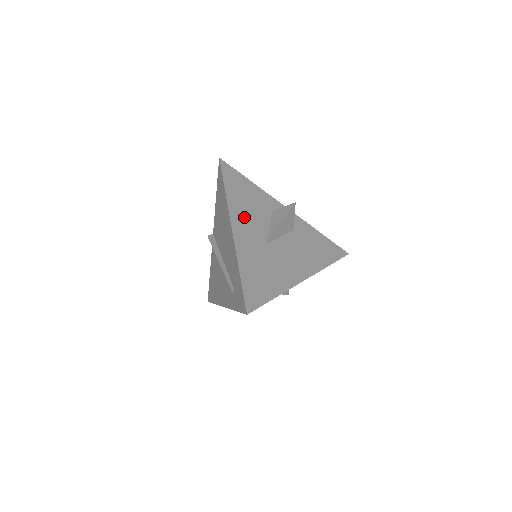
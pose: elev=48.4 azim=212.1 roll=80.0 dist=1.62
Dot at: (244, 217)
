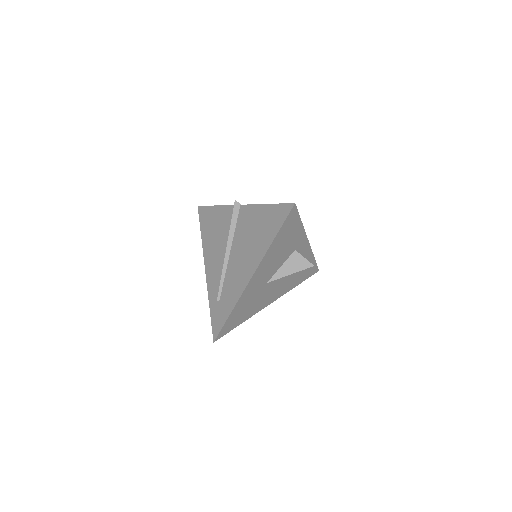
Dot at: (268, 264)
